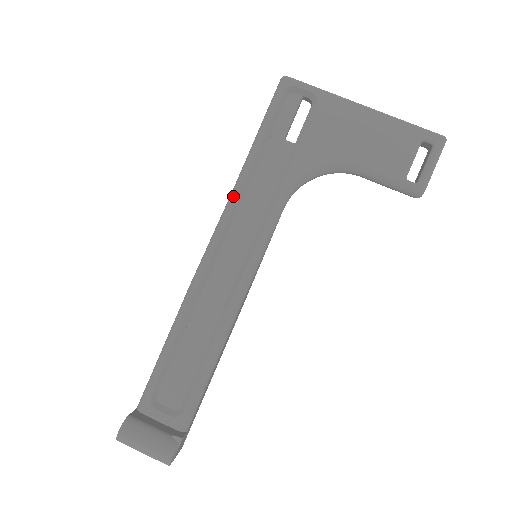
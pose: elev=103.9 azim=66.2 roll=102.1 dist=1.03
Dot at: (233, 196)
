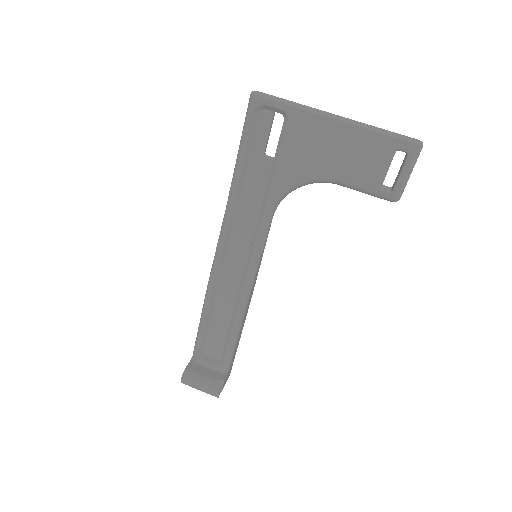
Dot at: (227, 212)
